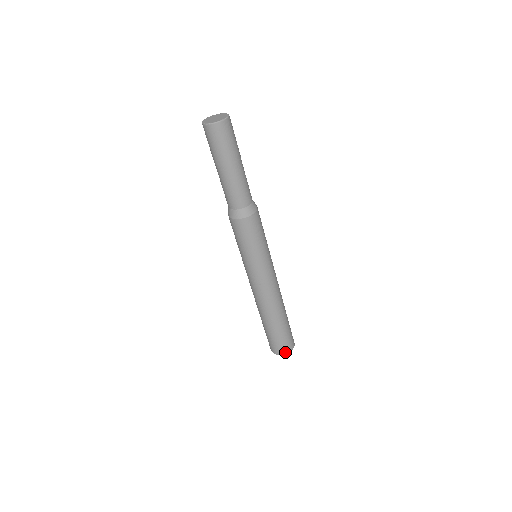
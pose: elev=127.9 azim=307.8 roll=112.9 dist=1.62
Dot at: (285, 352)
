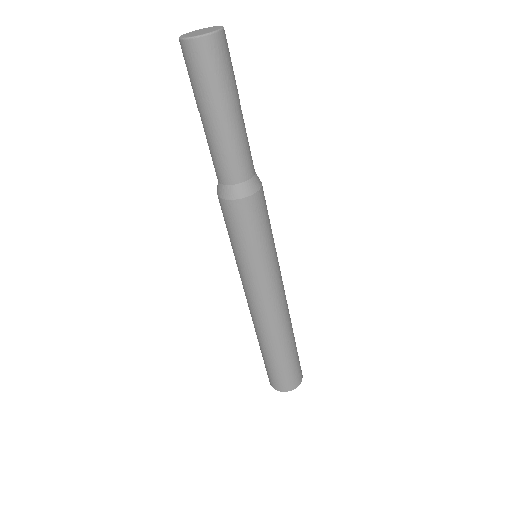
Dot at: (281, 389)
